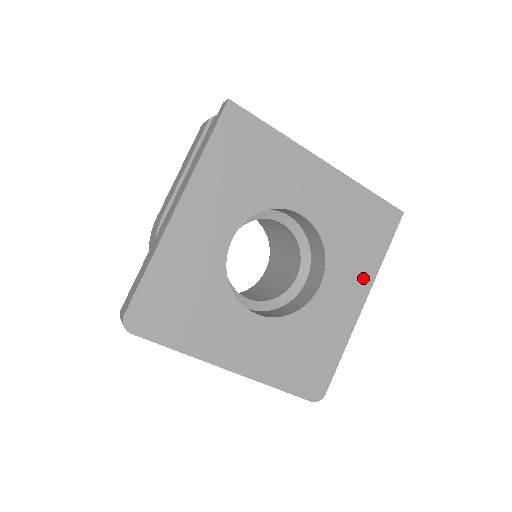
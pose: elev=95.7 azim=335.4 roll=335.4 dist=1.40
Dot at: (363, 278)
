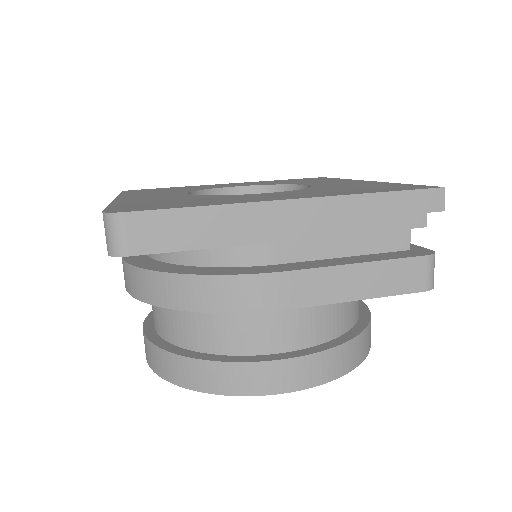
Dot at: (320, 195)
